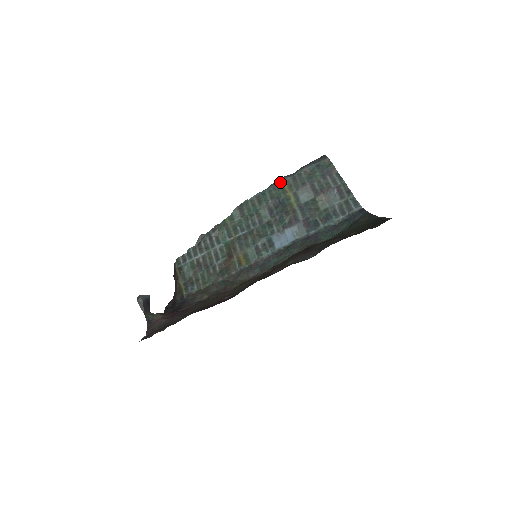
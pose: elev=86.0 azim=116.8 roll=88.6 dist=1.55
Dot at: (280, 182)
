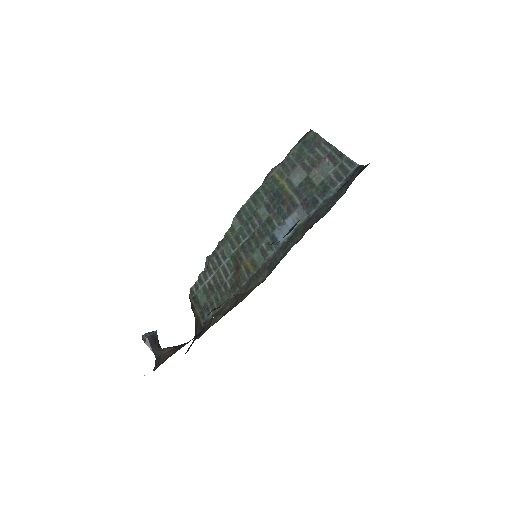
Dot at: (271, 174)
